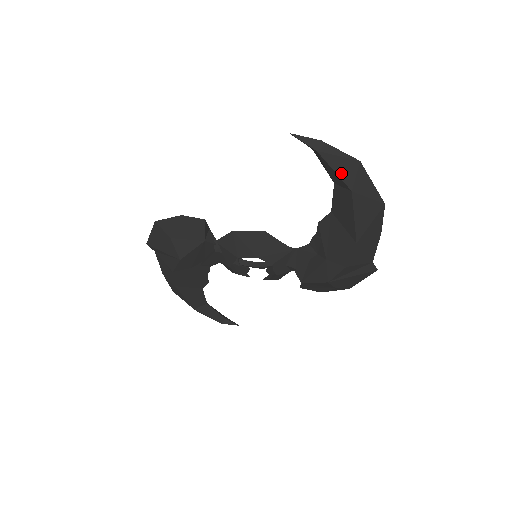
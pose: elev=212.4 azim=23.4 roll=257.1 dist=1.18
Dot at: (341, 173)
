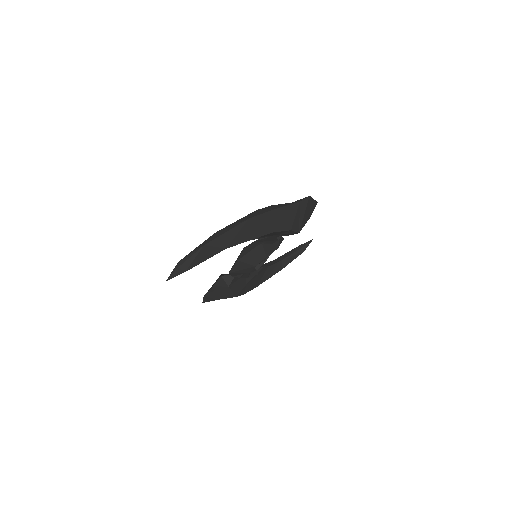
Dot at: (208, 256)
